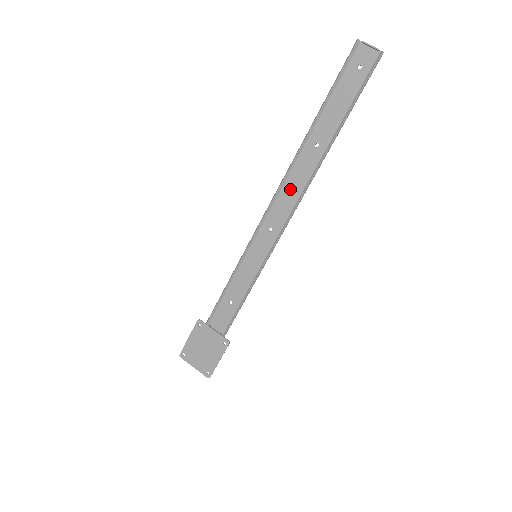
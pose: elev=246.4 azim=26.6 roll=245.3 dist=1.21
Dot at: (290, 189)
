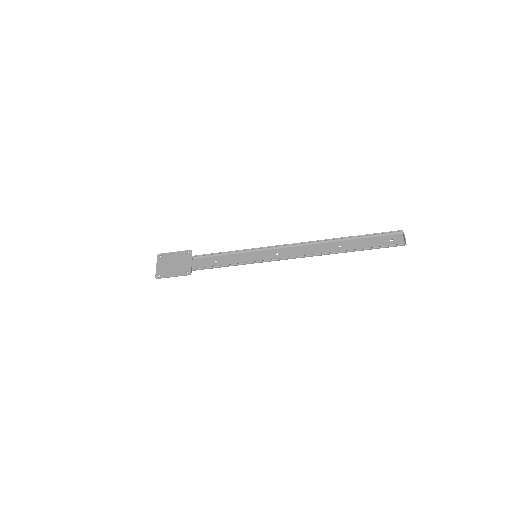
Dot at: (307, 249)
